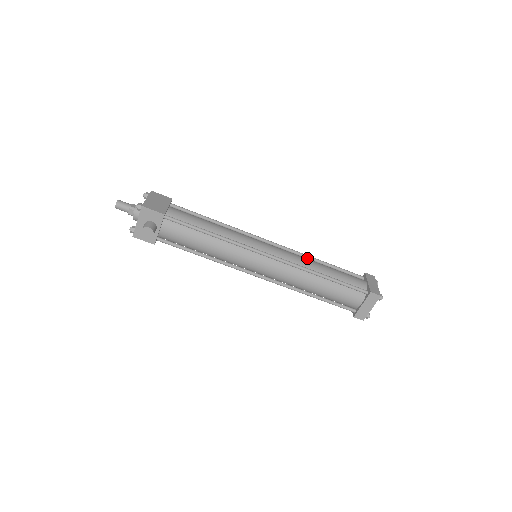
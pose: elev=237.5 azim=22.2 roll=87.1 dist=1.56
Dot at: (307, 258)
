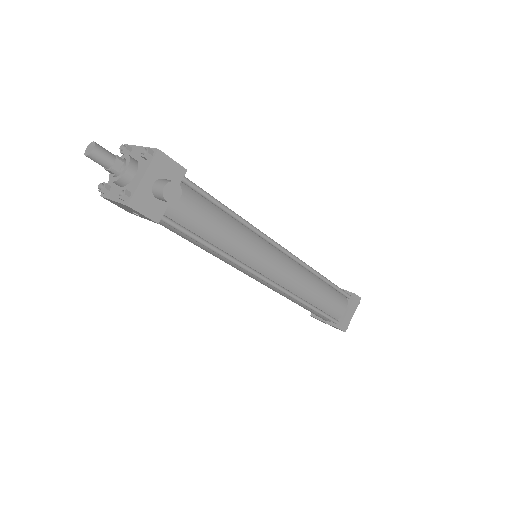
Dot at: occluded
